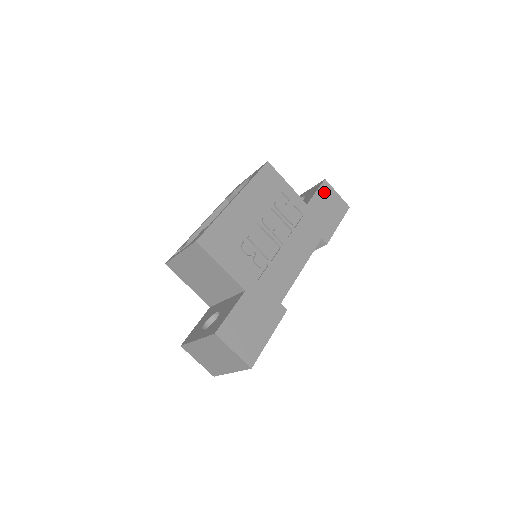
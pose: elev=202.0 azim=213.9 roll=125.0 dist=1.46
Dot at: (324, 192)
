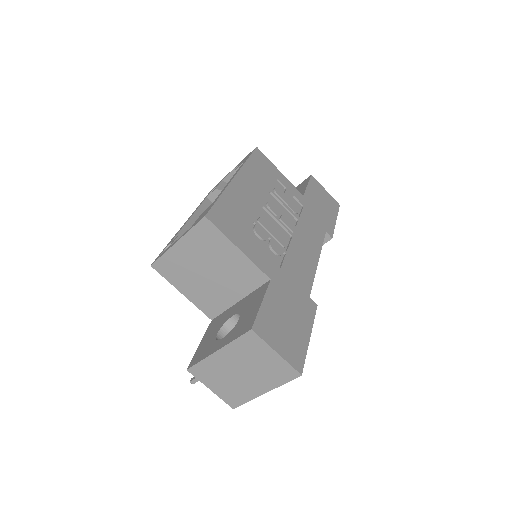
Dot at: (314, 187)
